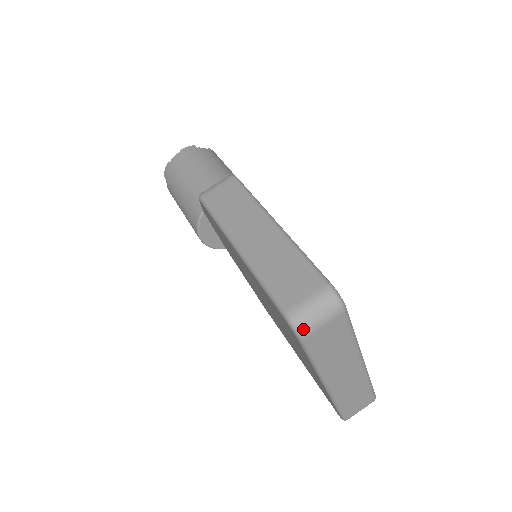
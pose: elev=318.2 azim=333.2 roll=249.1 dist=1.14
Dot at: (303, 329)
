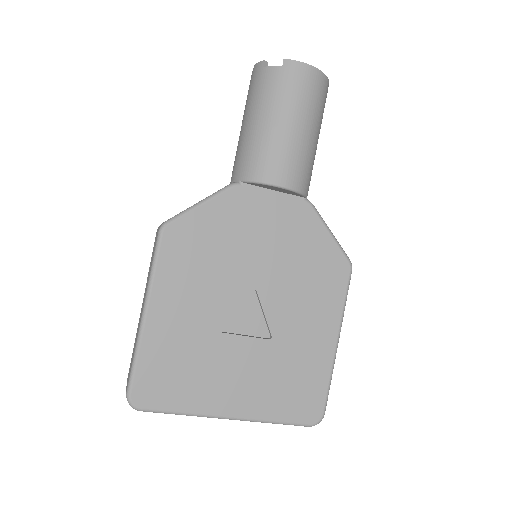
Dot at: occluded
